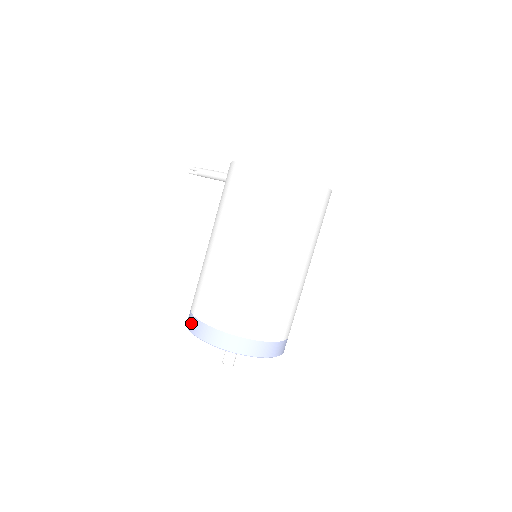
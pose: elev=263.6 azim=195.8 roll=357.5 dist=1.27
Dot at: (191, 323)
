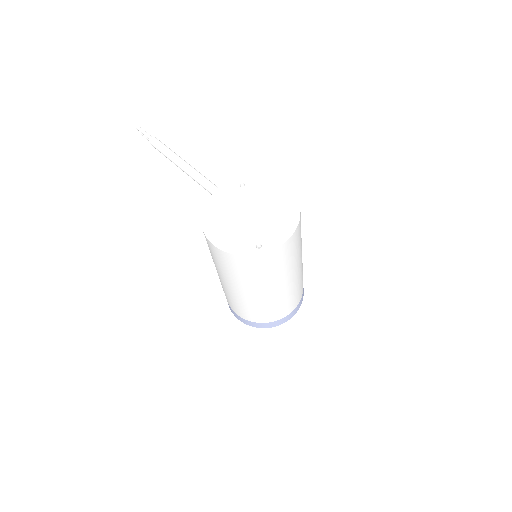
Dot at: (233, 313)
